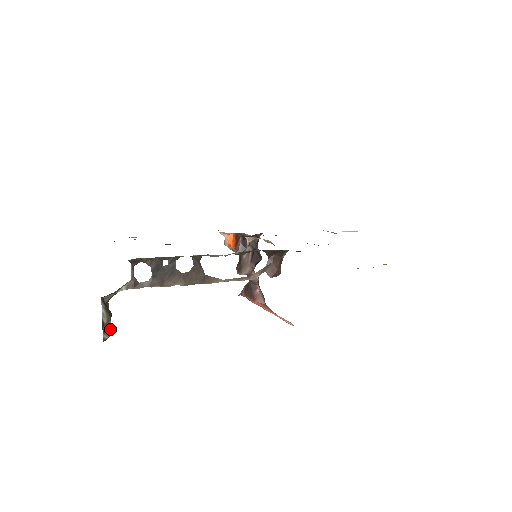
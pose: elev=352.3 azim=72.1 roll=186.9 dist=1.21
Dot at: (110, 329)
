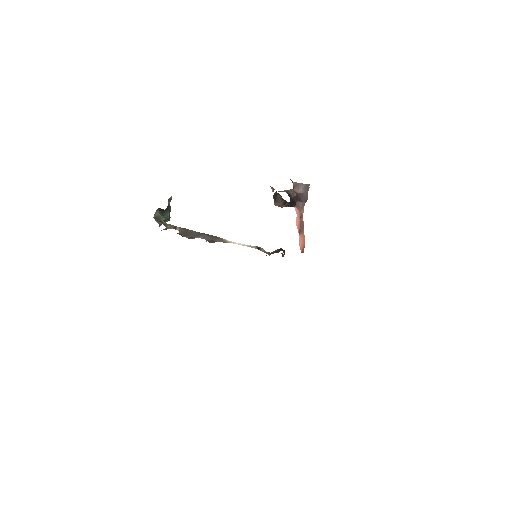
Dot at: occluded
